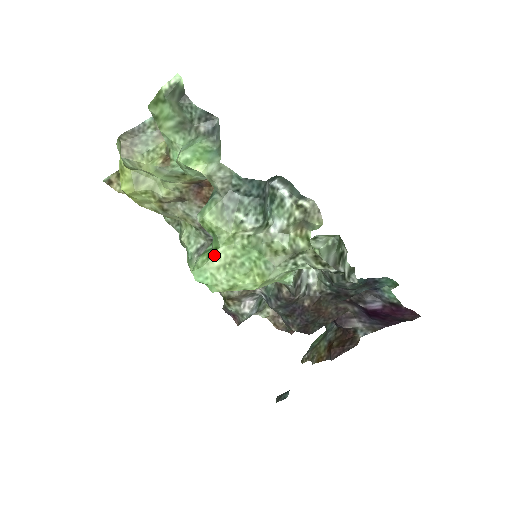
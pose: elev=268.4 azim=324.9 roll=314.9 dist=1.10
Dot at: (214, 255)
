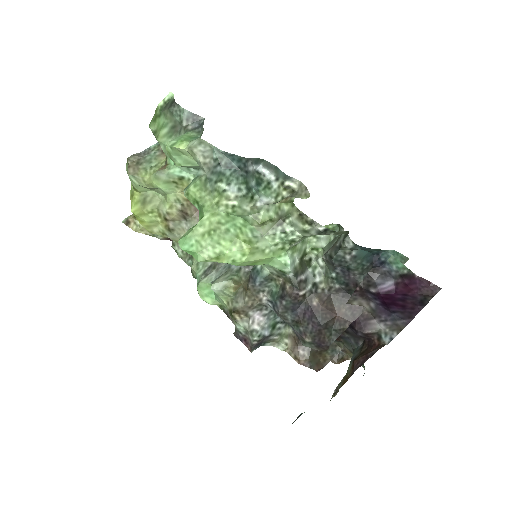
Dot at: (199, 223)
